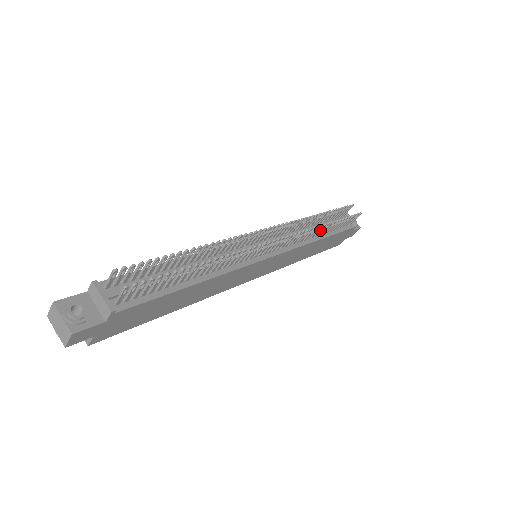
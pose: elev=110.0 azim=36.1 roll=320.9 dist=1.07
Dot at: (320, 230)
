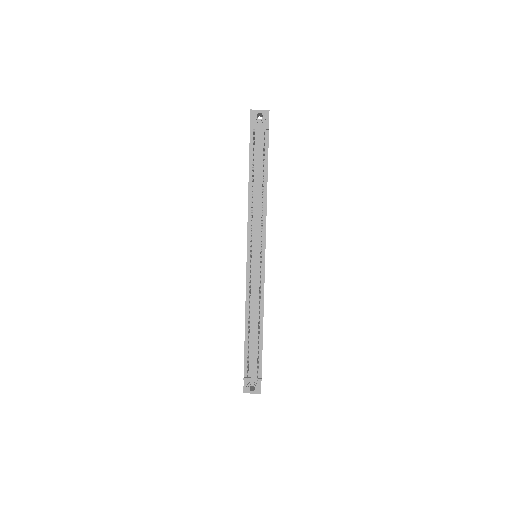
Dot at: occluded
